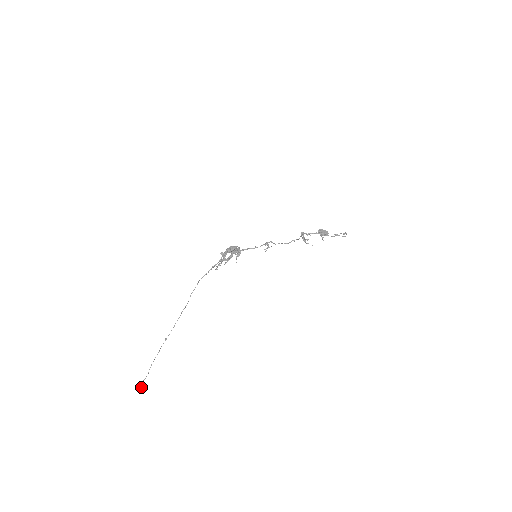
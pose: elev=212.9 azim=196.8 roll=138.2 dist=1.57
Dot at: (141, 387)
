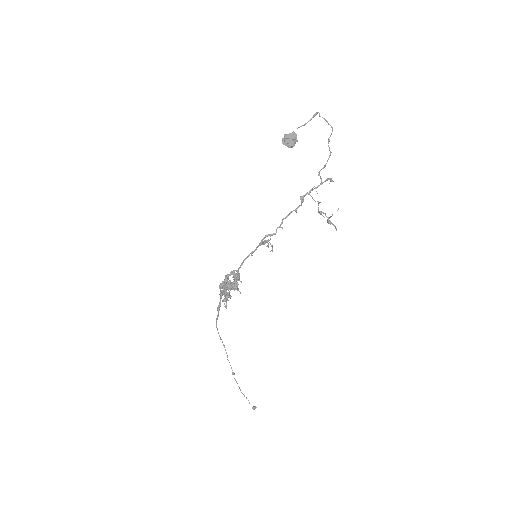
Dot at: (254, 409)
